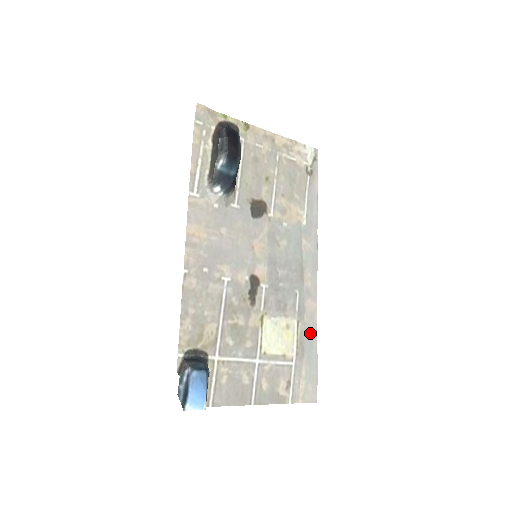
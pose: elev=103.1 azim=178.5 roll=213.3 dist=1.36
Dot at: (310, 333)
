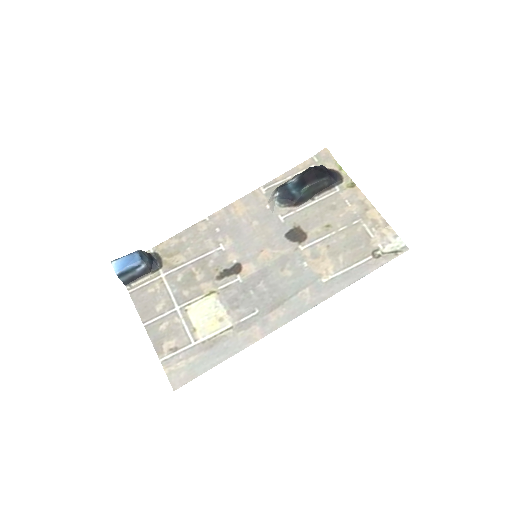
Dot at: (230, 346)
